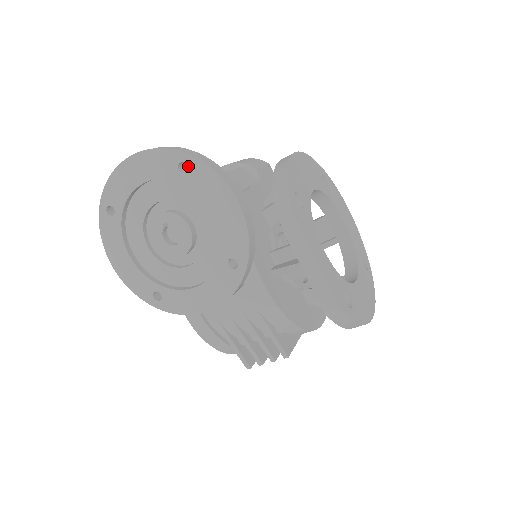
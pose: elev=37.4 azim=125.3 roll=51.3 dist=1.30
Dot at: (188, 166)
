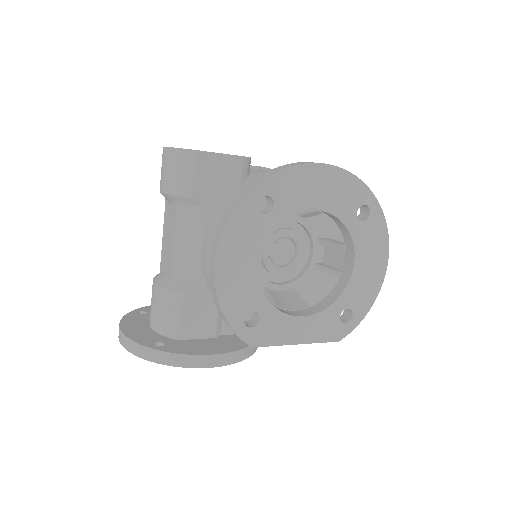
Dot at: occluded
